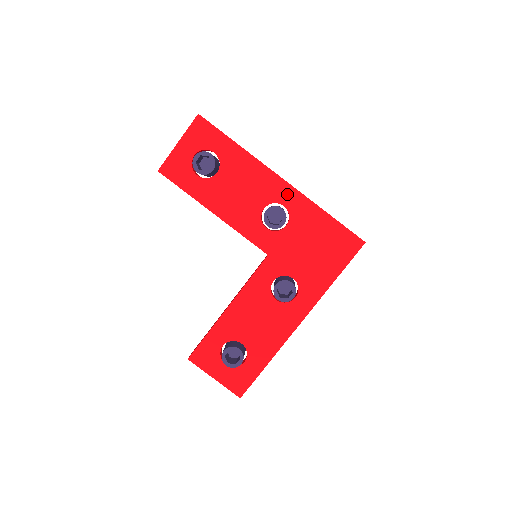
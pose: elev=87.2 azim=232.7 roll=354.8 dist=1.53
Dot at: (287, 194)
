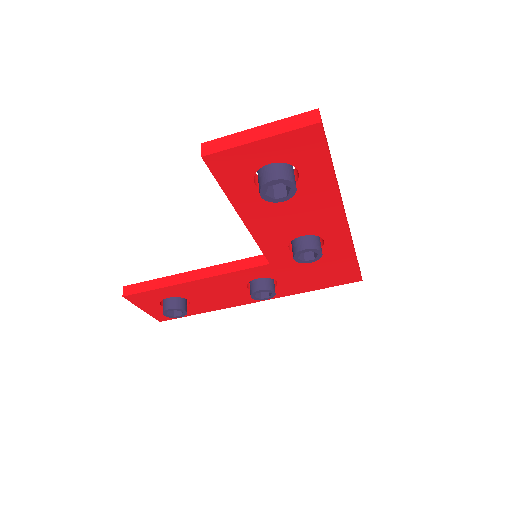
Dot at: (337, 234)
